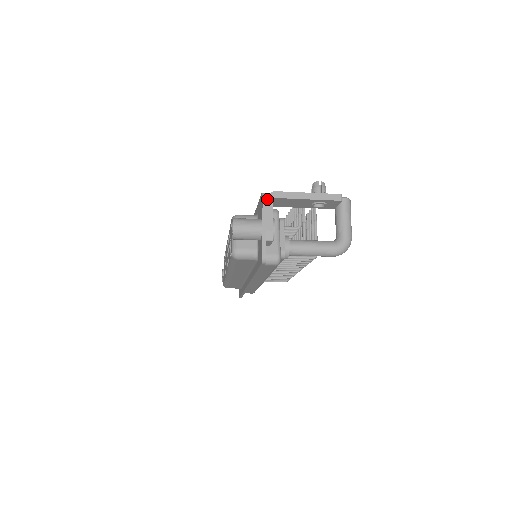
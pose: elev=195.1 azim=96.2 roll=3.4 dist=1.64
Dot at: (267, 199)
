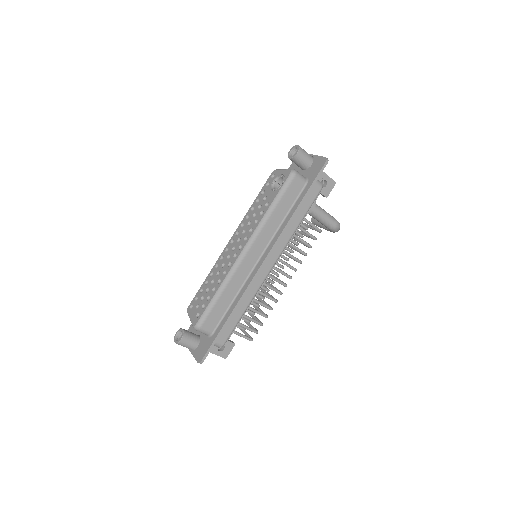
Dot at: occluded
